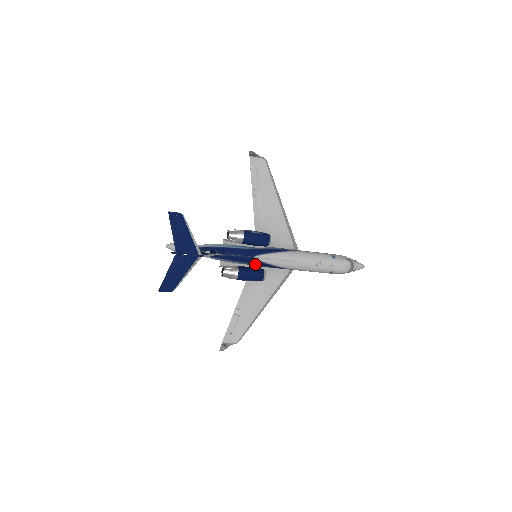
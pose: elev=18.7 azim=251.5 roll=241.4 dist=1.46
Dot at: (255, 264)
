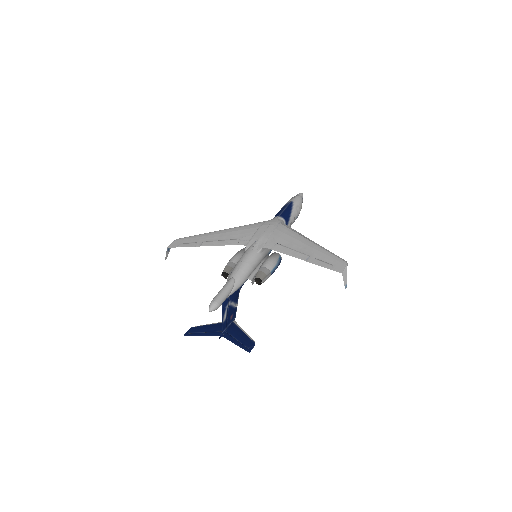
Dot at: occluded
